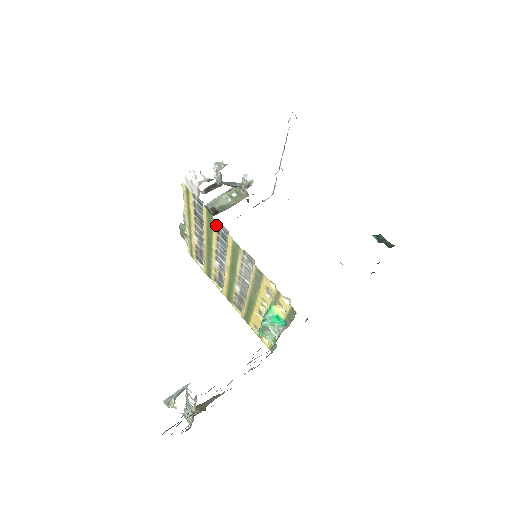
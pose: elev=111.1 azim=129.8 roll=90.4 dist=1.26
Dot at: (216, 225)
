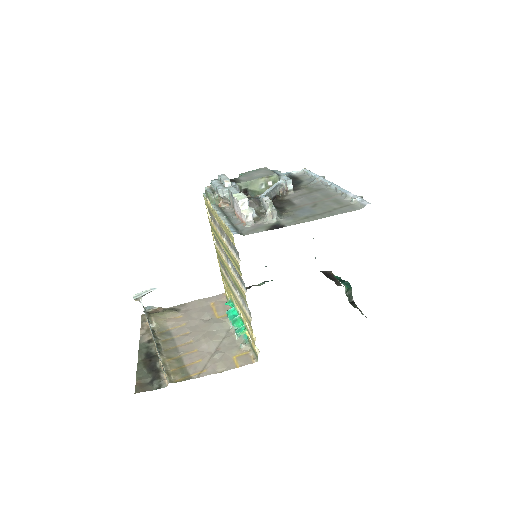
Dot at: (240, 275)
